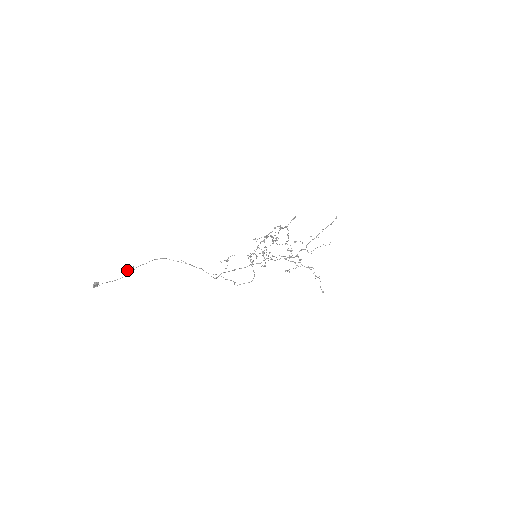
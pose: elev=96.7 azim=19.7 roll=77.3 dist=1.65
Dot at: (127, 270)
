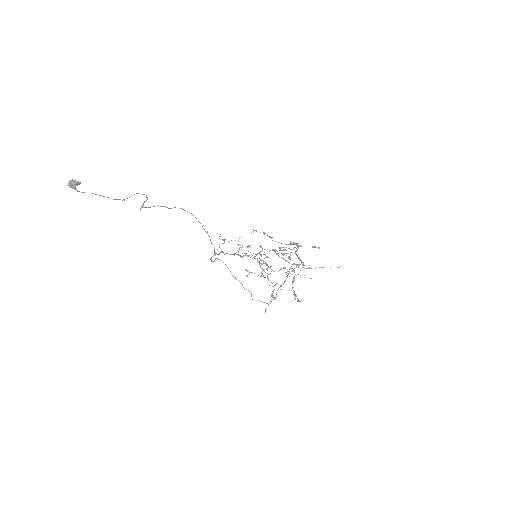
Dot at: (144, 202)
